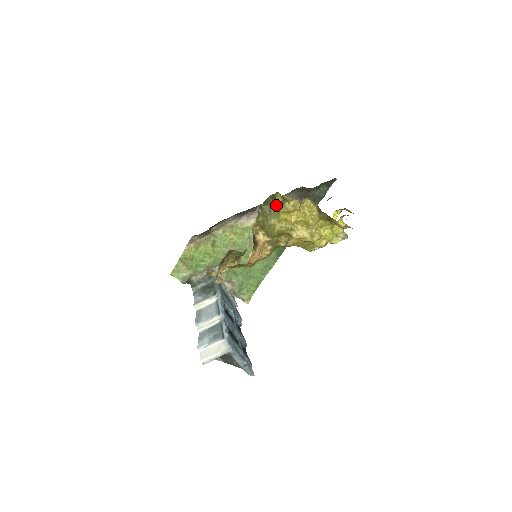
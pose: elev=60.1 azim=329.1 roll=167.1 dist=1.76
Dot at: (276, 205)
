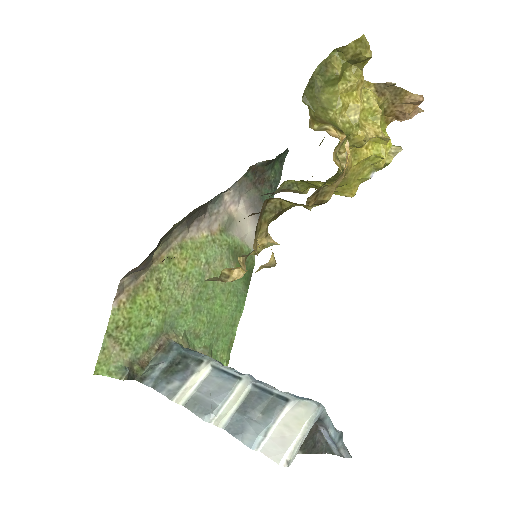
Dot at: (334, 77)
